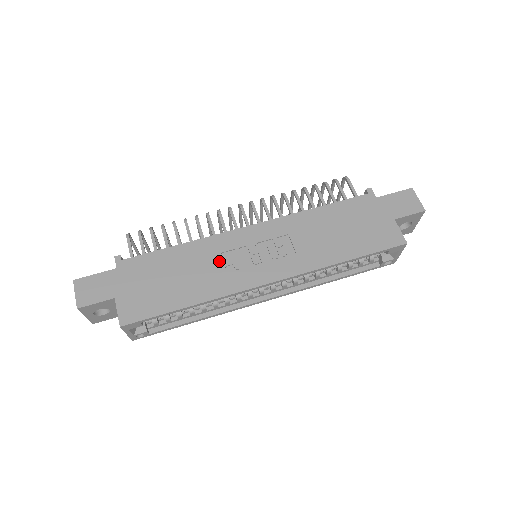
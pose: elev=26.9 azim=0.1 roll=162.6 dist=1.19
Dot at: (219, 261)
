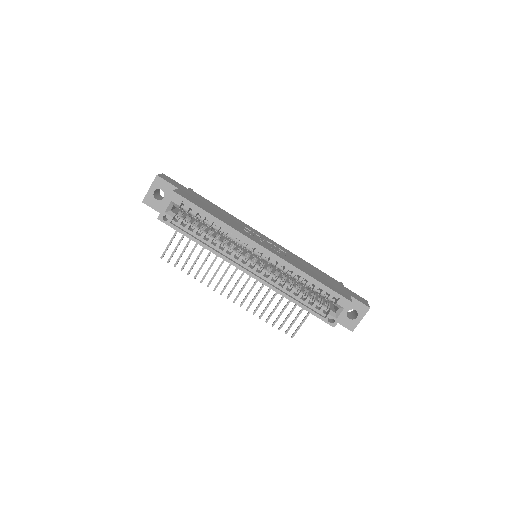
Dot at: (242, 226)
